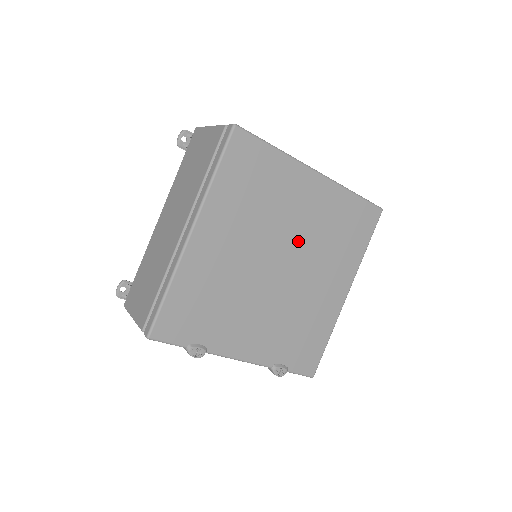
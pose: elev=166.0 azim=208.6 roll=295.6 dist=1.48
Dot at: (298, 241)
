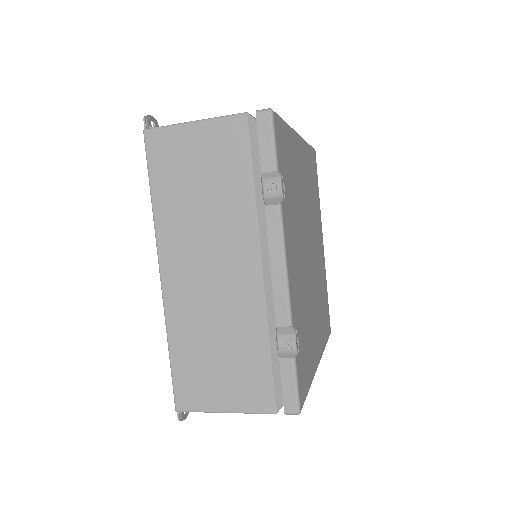
Dot at: (315, 259)
